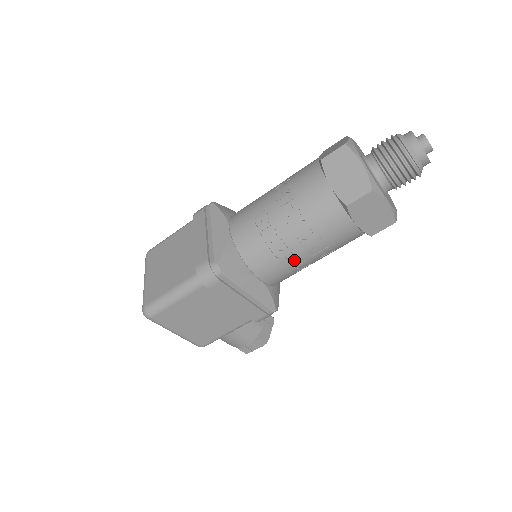
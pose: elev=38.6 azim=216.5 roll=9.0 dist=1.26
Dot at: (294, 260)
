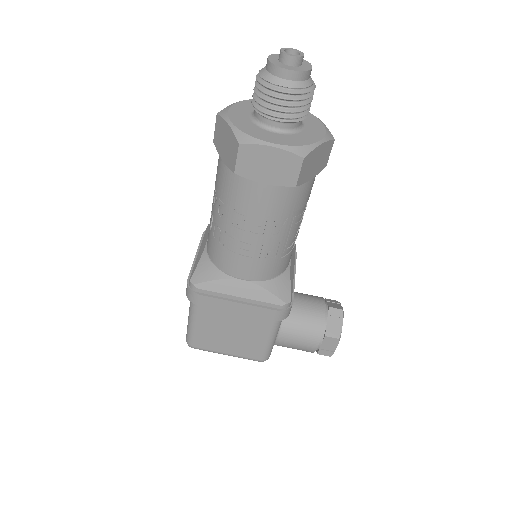
Dot at: (251, 247)
